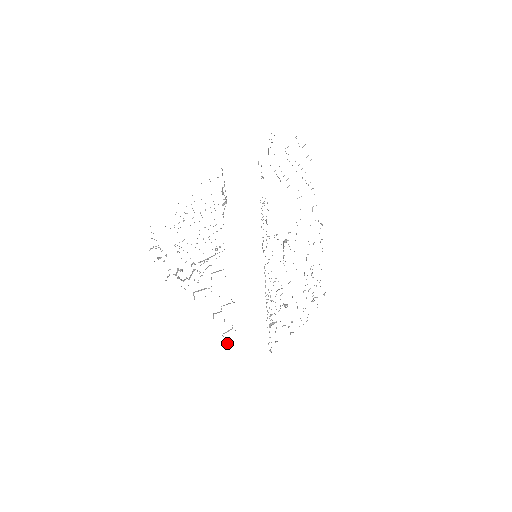
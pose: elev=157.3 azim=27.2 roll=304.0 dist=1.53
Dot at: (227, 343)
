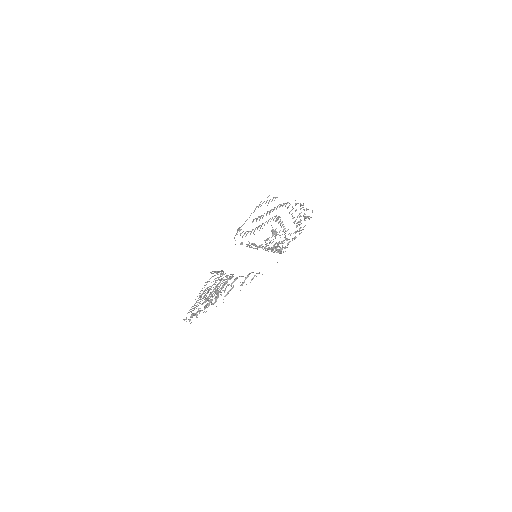
Dot at: occluded
